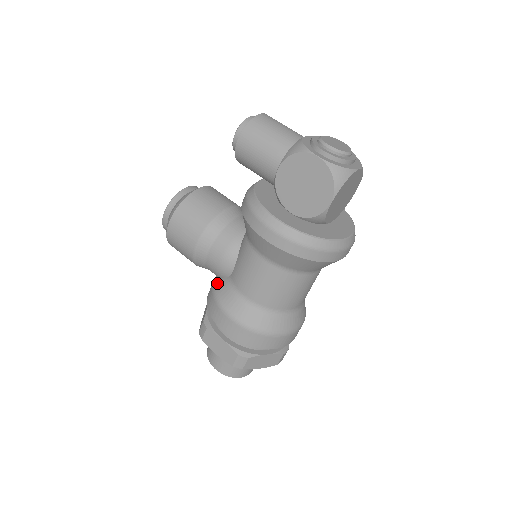
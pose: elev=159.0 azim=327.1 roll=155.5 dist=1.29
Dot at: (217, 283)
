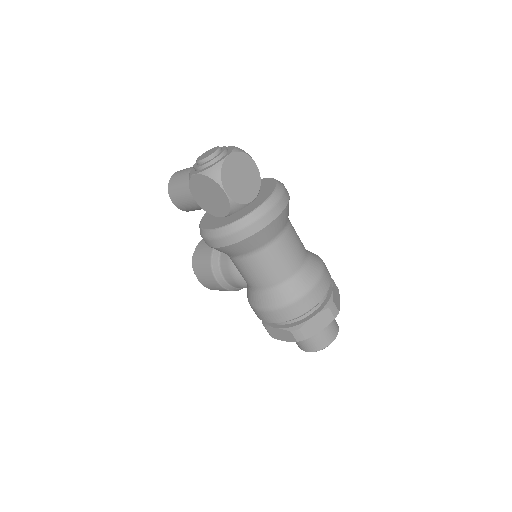
Dot at: (247, 293)
